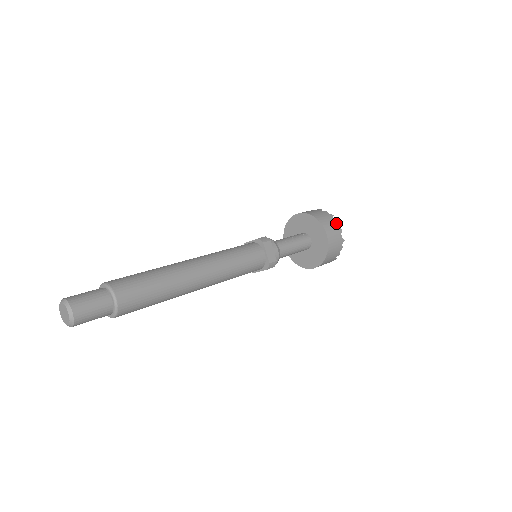
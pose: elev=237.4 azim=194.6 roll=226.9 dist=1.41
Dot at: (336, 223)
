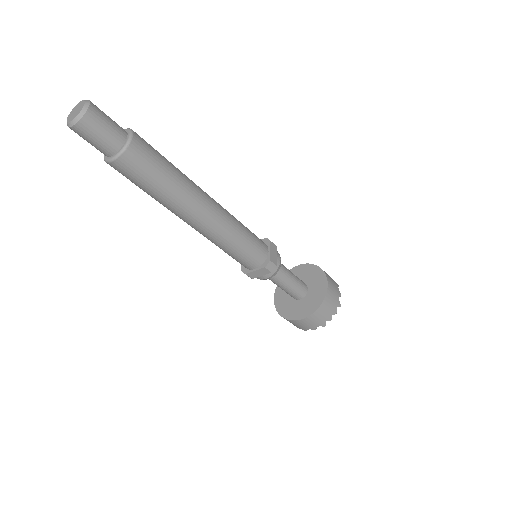
Dot at: (337, 285)
